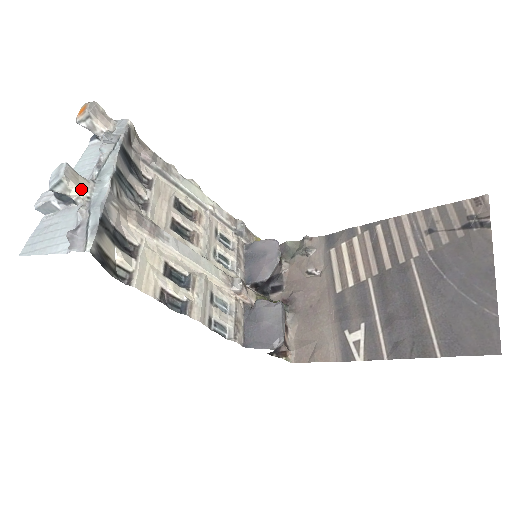
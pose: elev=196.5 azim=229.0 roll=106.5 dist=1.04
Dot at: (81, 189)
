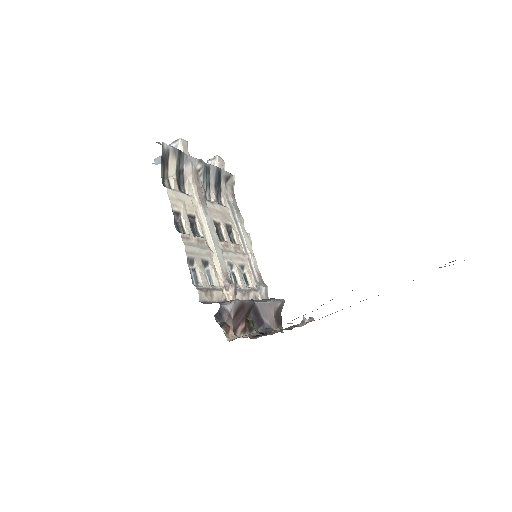
Dot at: occluded
